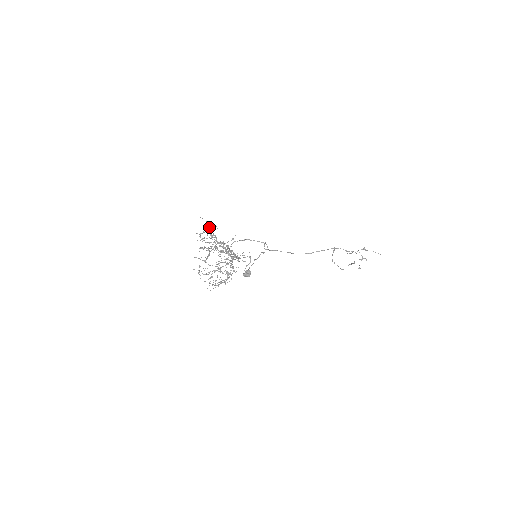
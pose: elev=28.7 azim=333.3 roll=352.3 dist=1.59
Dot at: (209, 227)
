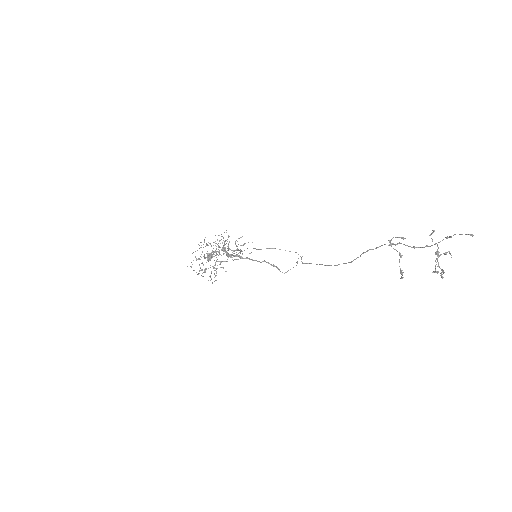
Dot at: occluded
